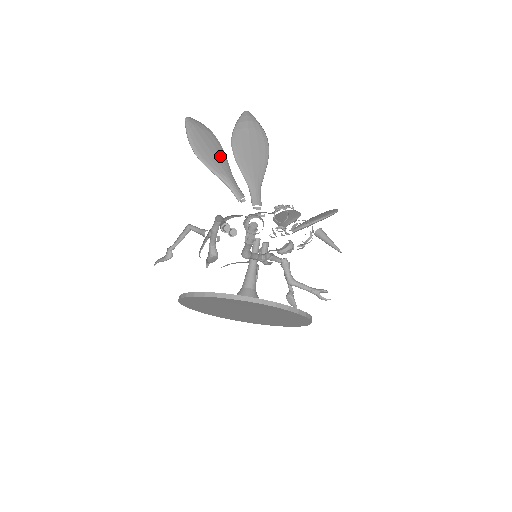
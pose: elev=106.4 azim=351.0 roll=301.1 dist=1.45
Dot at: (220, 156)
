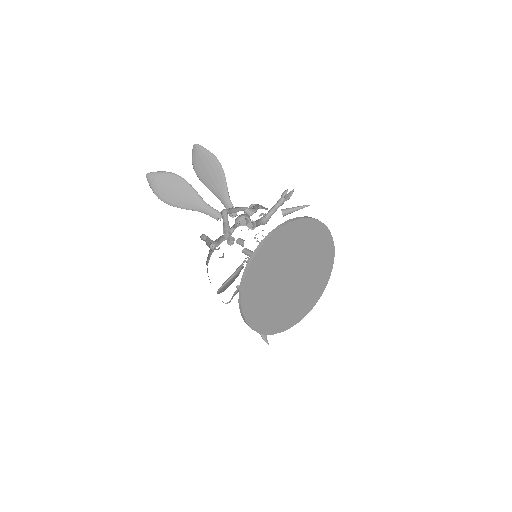
Dot at: (186, 192)
